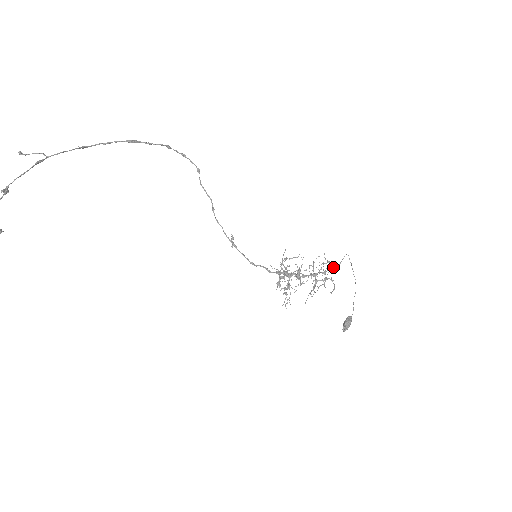
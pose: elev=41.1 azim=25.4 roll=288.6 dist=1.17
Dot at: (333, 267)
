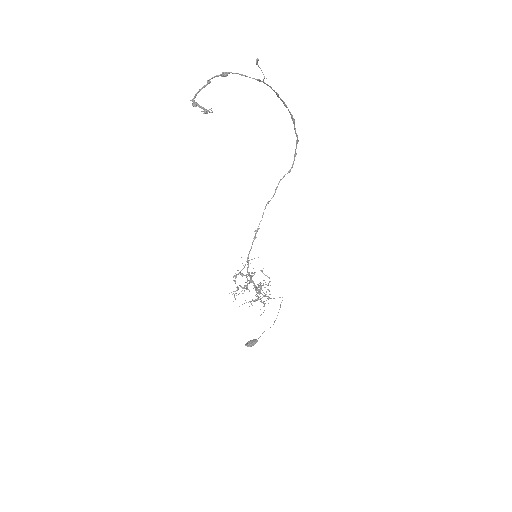
Dot at: occluded
